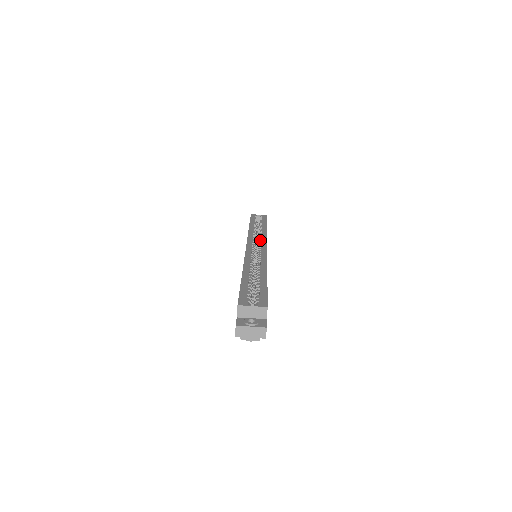
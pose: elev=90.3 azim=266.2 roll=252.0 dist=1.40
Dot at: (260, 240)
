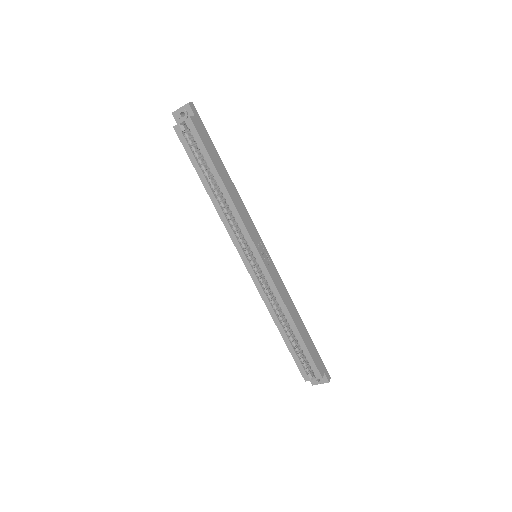
Dot at: occluded
